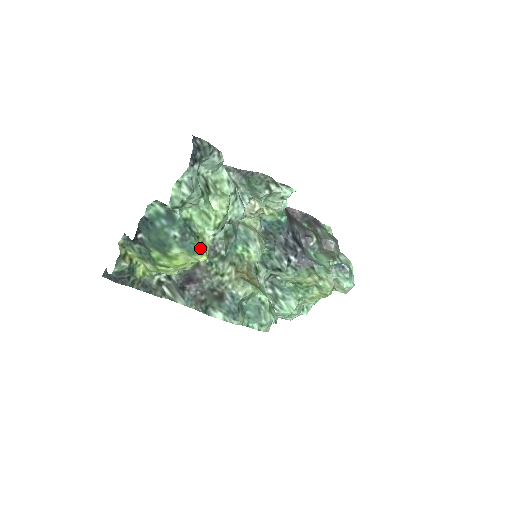
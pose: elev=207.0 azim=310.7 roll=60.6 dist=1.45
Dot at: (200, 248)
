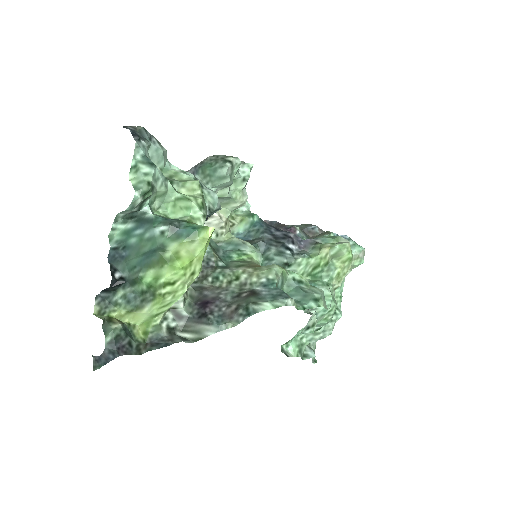
Dot at: (199, 225)
